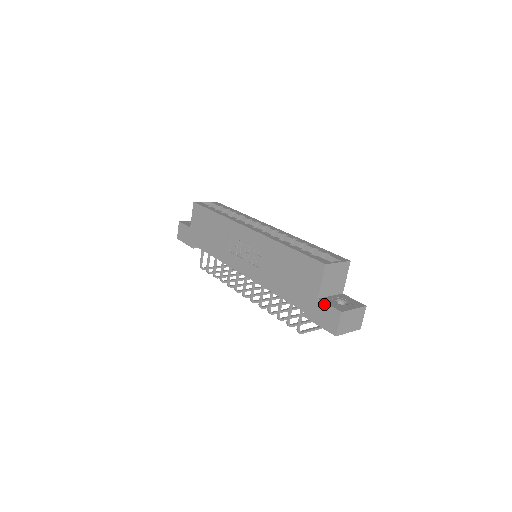
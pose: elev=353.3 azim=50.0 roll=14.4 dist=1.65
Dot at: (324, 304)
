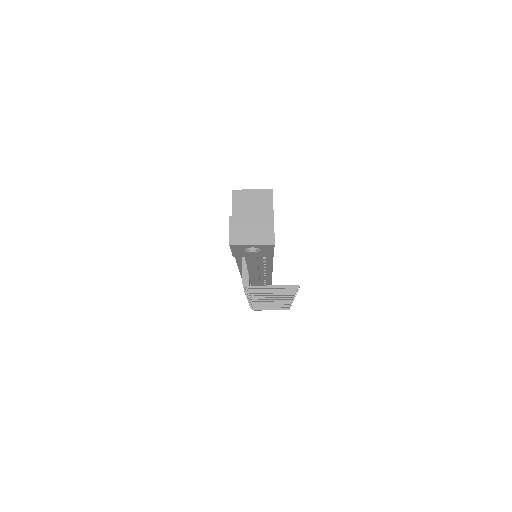
Dot at: occluded
